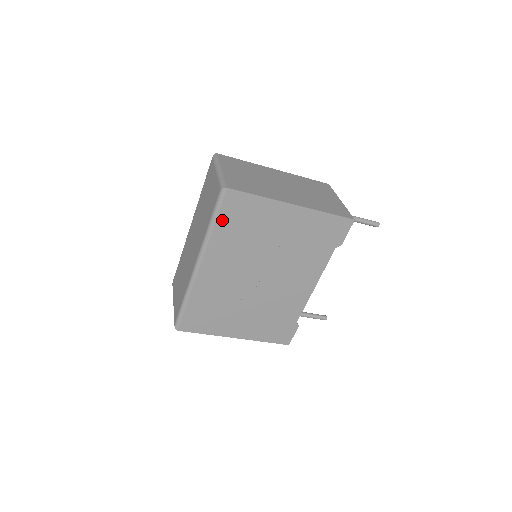
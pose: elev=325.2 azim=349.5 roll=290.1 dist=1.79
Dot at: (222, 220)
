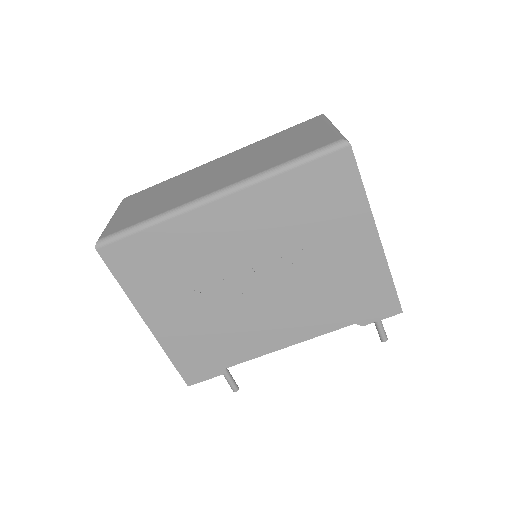
Dot at: (303, 174)
